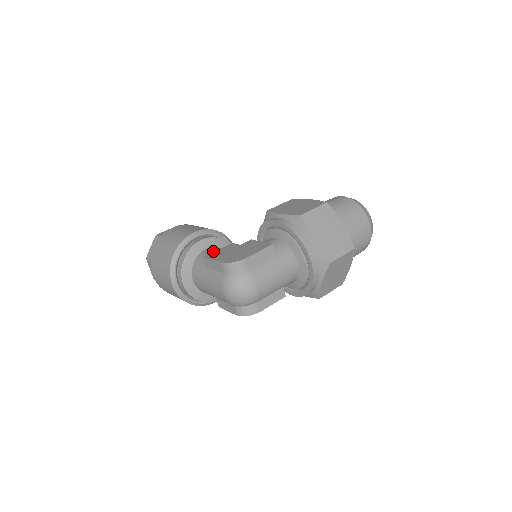
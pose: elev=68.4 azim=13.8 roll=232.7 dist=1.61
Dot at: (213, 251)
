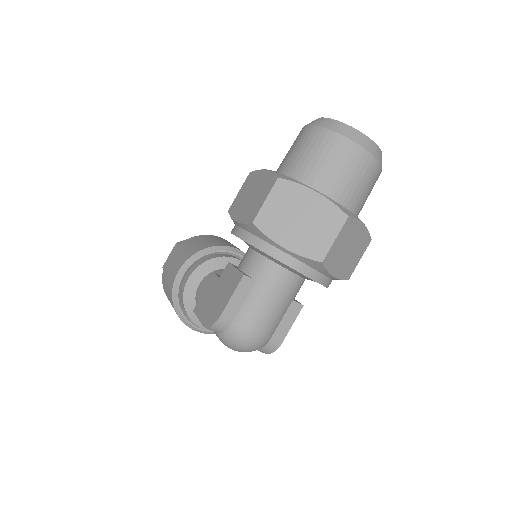
Dot at: (203, 290)
